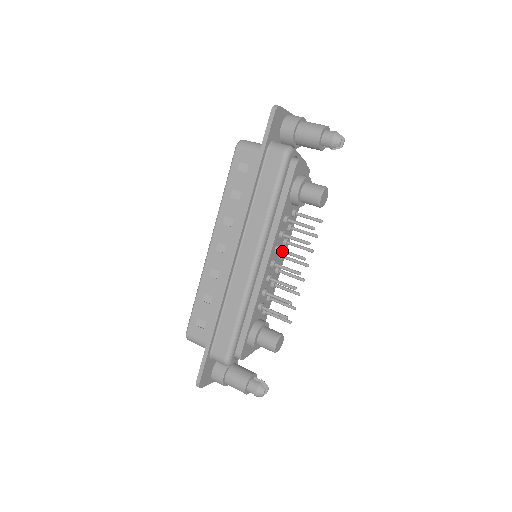
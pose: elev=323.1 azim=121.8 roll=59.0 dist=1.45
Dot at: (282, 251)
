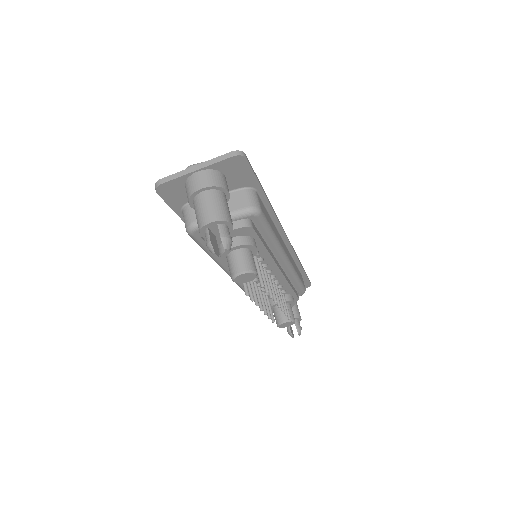
Dot at: occluded
